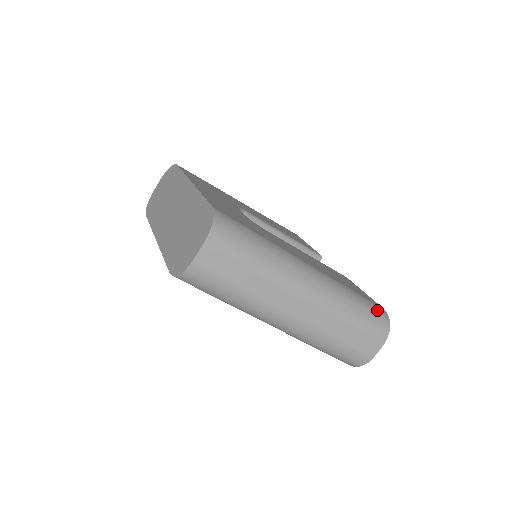
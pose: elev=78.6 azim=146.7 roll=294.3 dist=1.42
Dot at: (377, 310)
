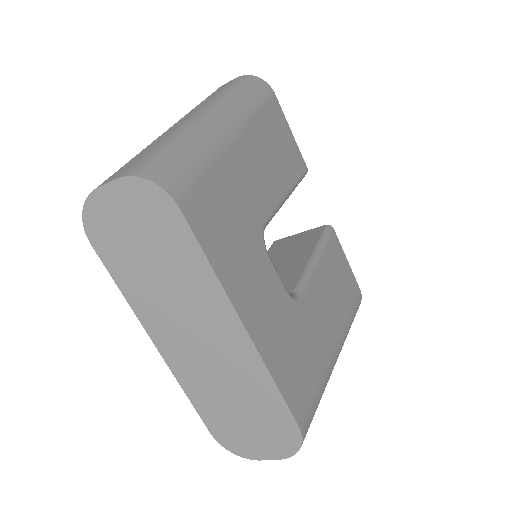
Dot at: occluded
